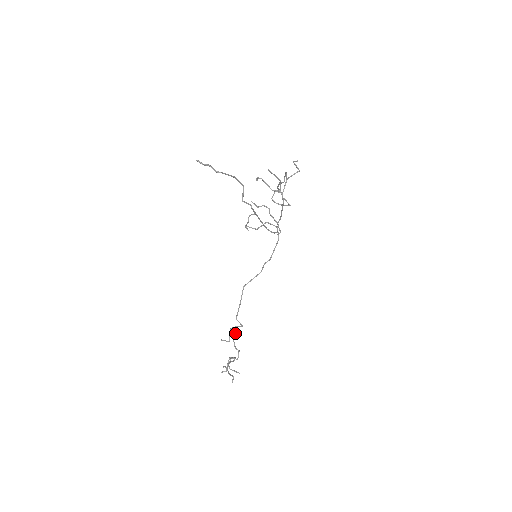
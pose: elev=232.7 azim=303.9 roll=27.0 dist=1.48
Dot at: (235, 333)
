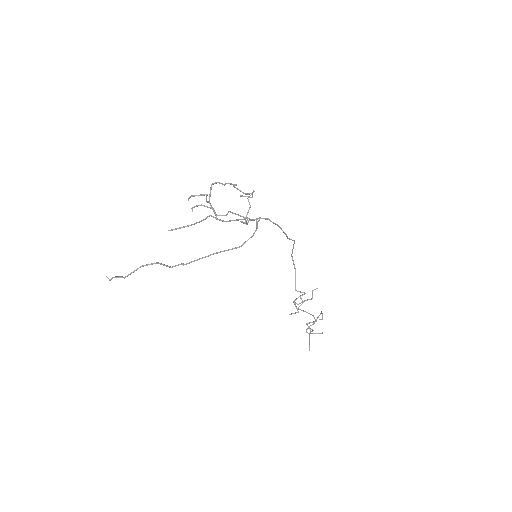
Dot at: (315, 289)
